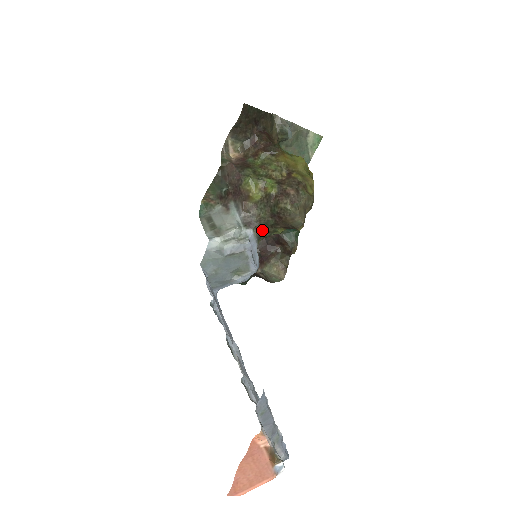
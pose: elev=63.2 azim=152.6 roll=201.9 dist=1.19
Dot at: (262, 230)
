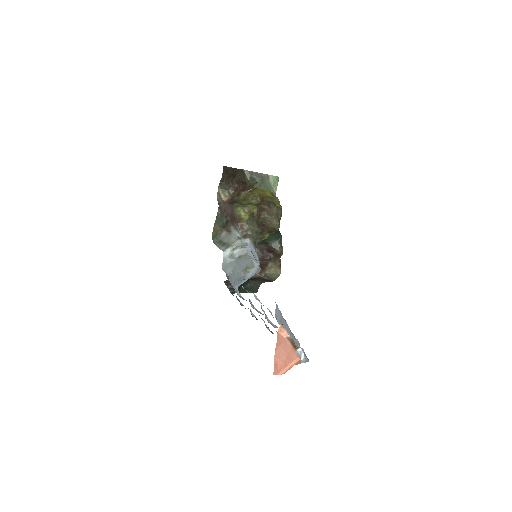
Dot at: (255, 238)
